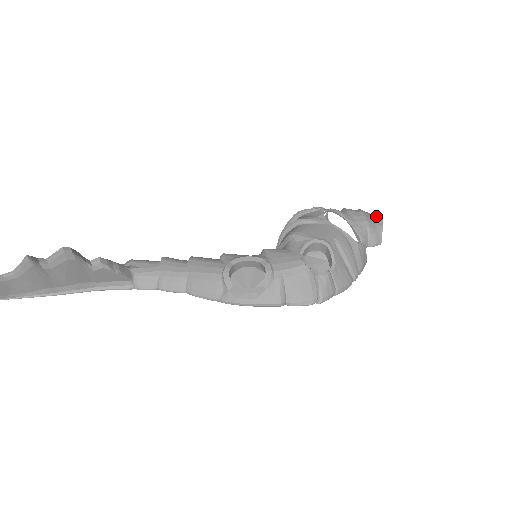
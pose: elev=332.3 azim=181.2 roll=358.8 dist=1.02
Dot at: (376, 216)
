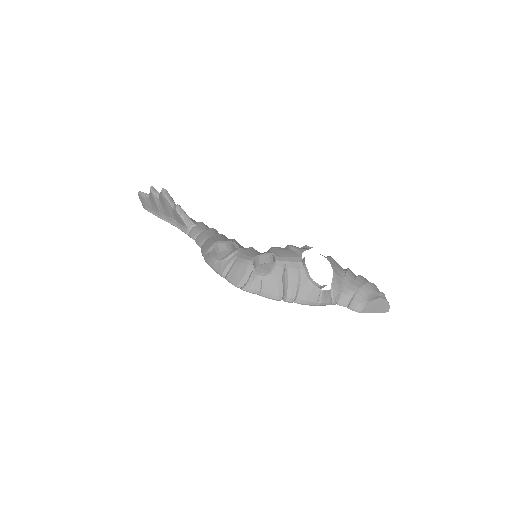
Dot at: (379, 294)
